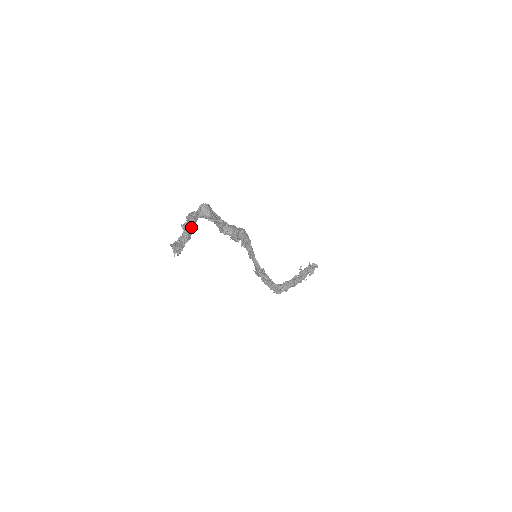
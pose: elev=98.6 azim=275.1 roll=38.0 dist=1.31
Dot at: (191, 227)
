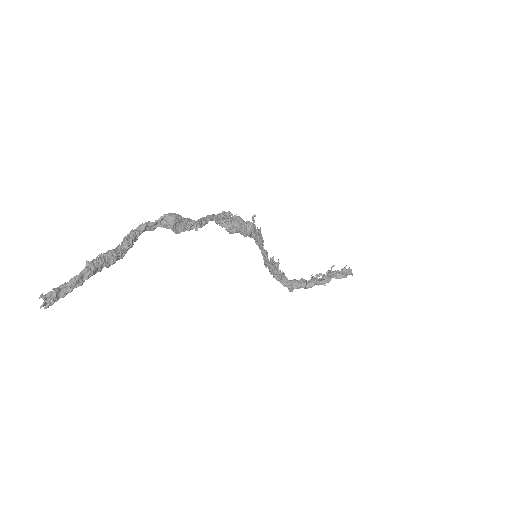
Dot at: (89, 272)
